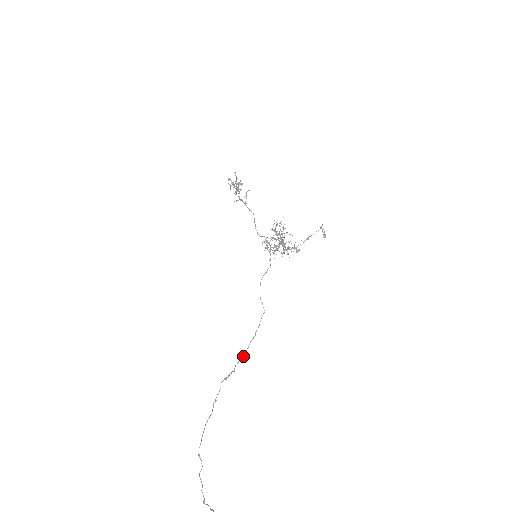
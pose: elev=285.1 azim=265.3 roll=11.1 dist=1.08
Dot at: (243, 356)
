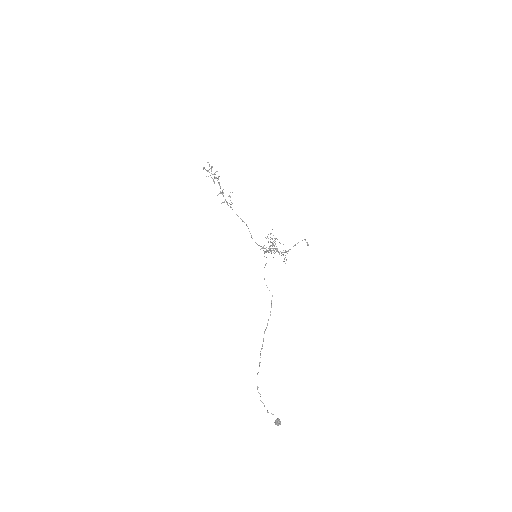
Dot at: occluded
